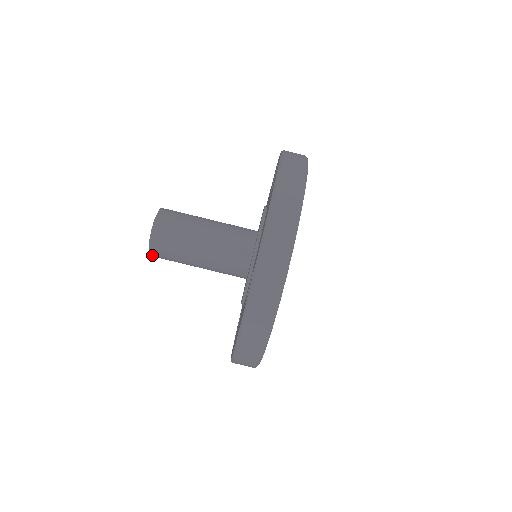
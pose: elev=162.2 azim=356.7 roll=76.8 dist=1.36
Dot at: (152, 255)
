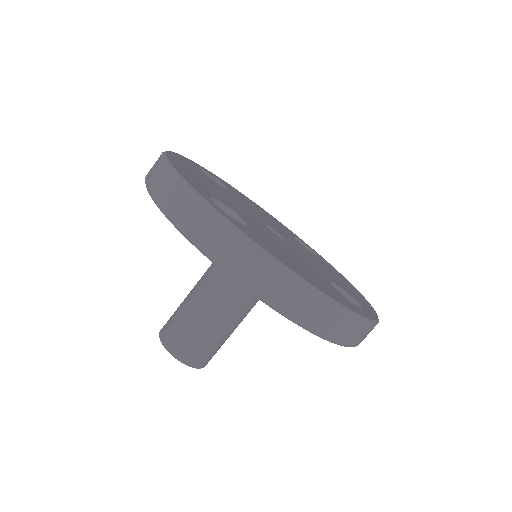
Dot at: occluded
